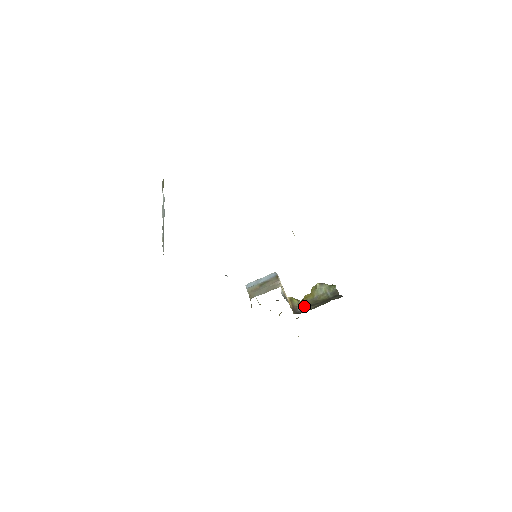
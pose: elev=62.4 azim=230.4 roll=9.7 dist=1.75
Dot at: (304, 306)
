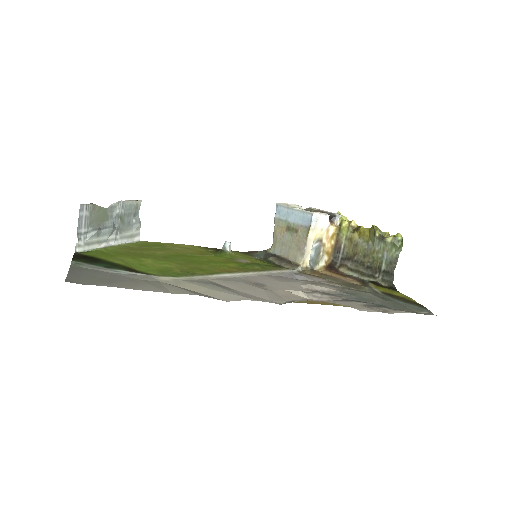
Dot at: (350, 250)
